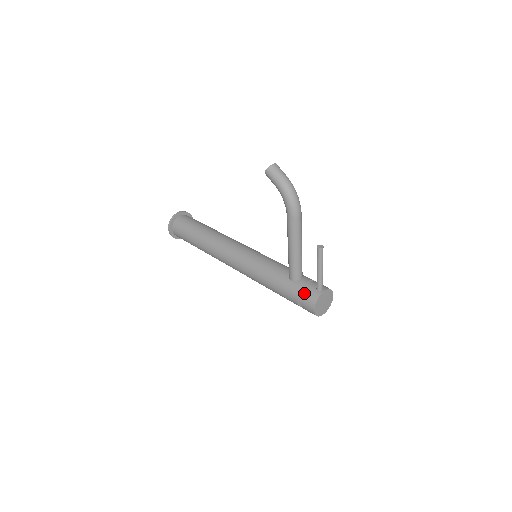
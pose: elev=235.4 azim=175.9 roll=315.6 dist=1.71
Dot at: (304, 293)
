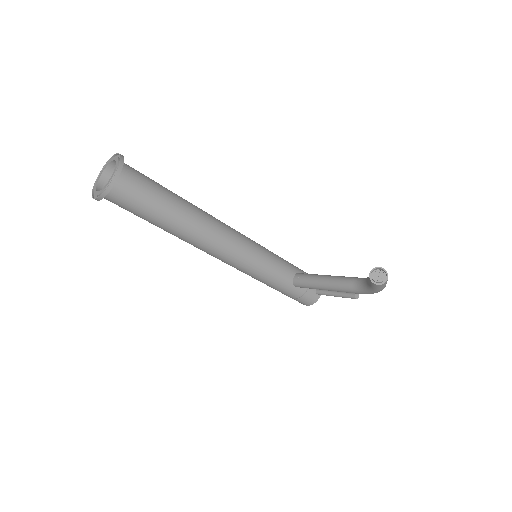
Dot at: (305, 298)
